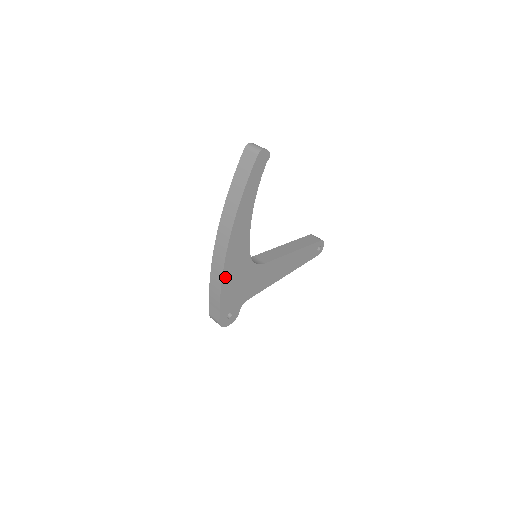
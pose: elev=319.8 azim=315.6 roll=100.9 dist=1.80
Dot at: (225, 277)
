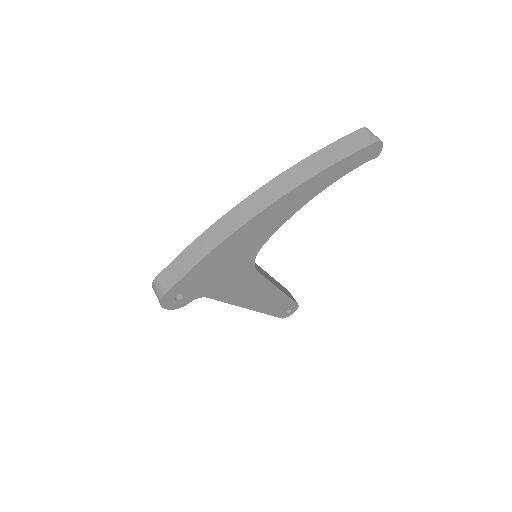
Dot at: (228, 242)
